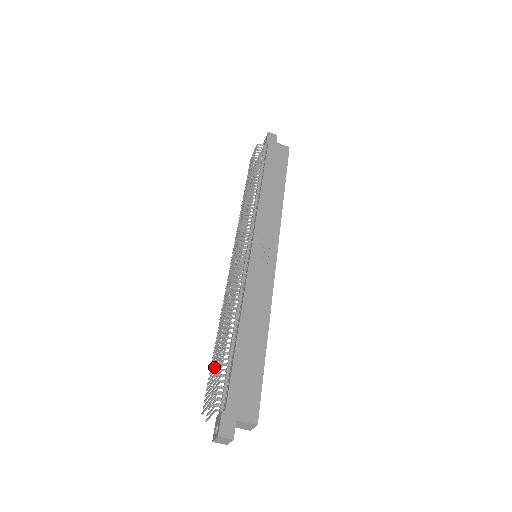
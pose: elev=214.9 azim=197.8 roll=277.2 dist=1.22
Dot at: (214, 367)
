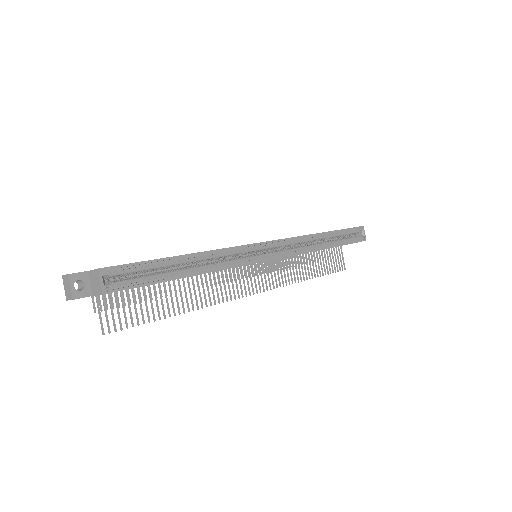
Dot at: occluded
